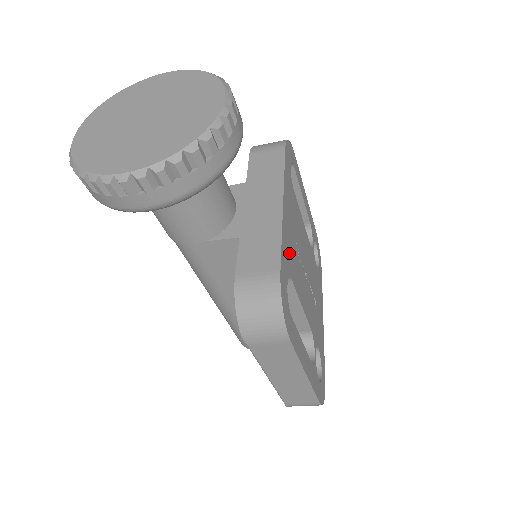
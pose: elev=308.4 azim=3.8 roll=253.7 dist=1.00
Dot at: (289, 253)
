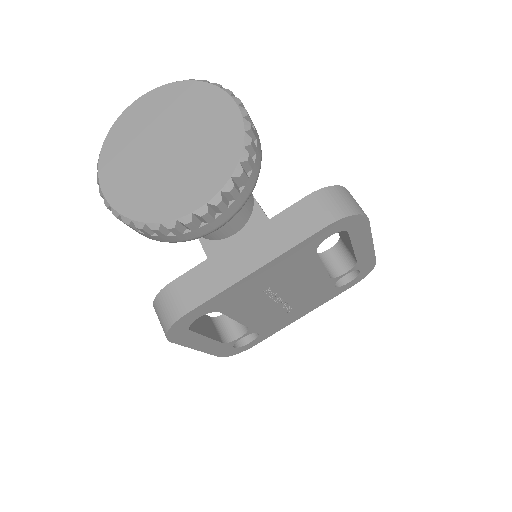
Dot at: (233, 298)
